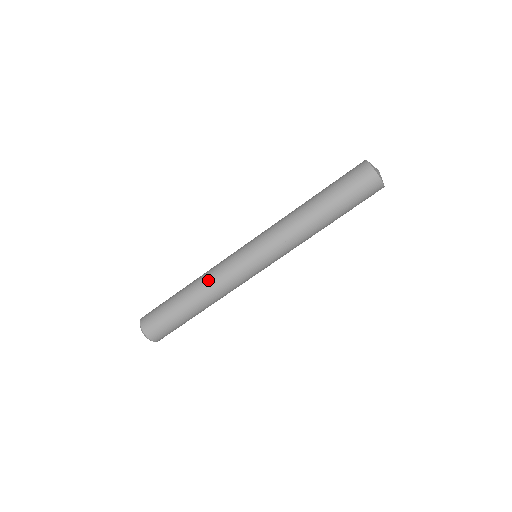
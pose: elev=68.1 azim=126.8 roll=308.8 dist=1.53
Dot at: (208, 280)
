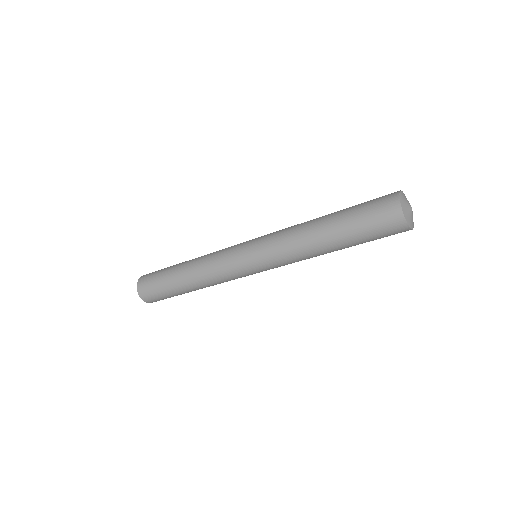
Dot at: (210, 283)
